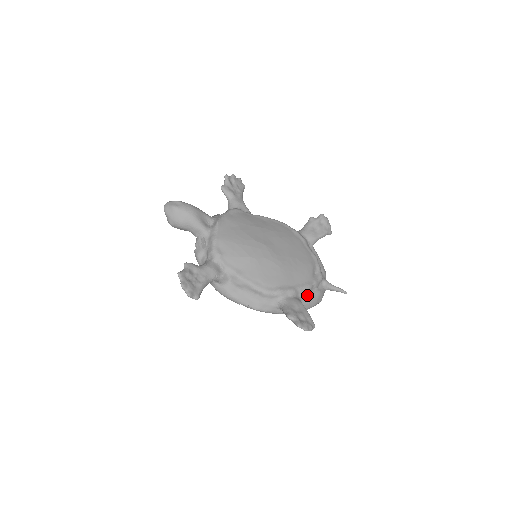
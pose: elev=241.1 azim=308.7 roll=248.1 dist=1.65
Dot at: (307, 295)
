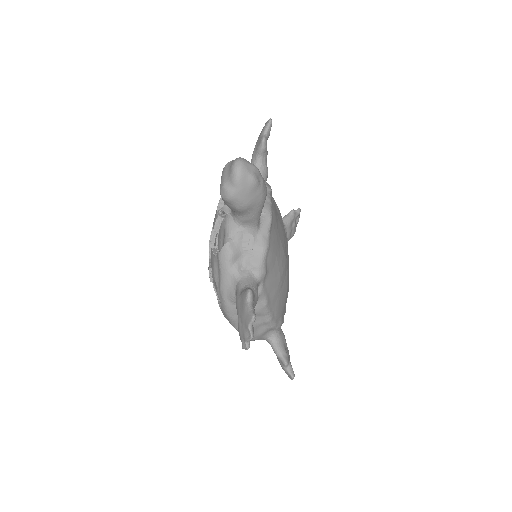
Dot at: occluded
